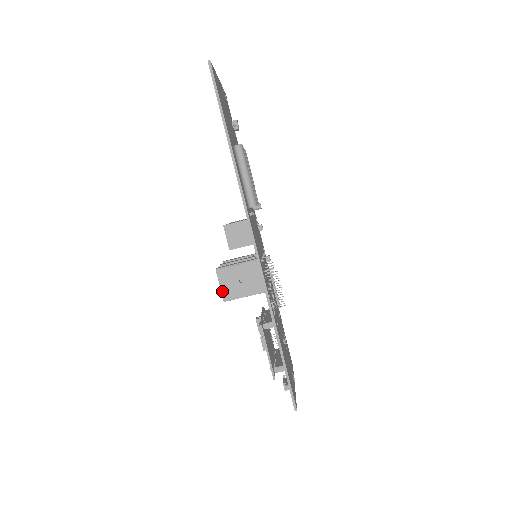
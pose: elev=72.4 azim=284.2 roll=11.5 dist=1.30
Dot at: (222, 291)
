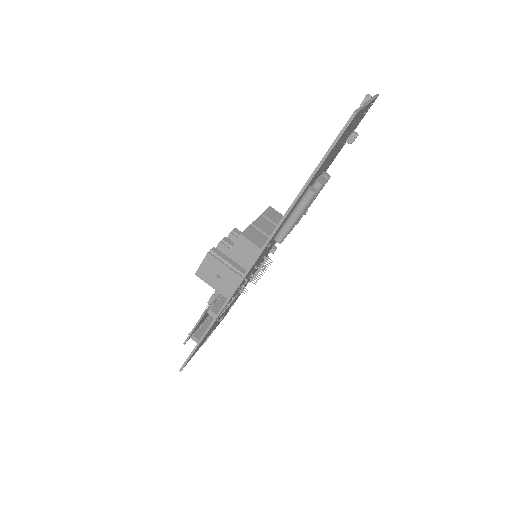
Dot at: (200, 268)
